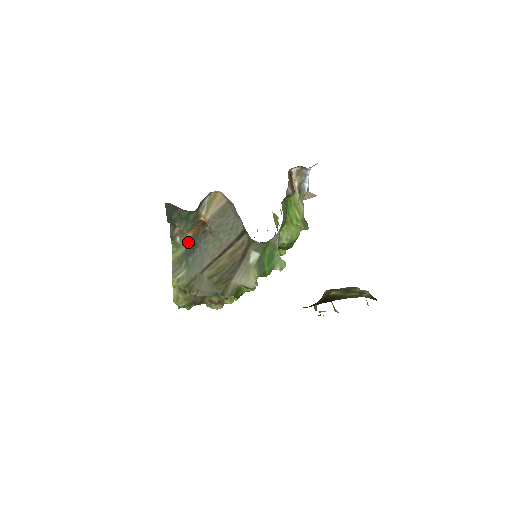
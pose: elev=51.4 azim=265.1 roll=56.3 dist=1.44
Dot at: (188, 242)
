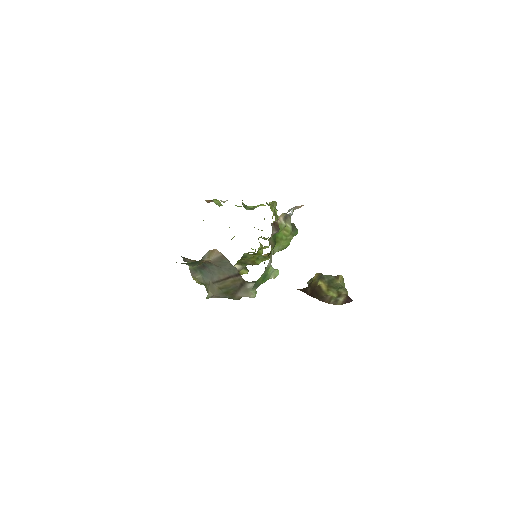
Dot at: occluded
